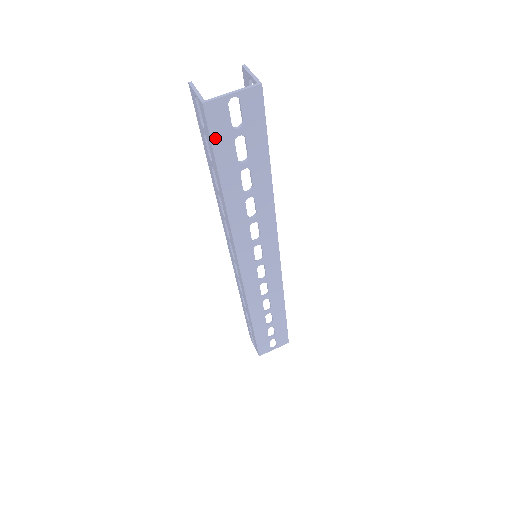
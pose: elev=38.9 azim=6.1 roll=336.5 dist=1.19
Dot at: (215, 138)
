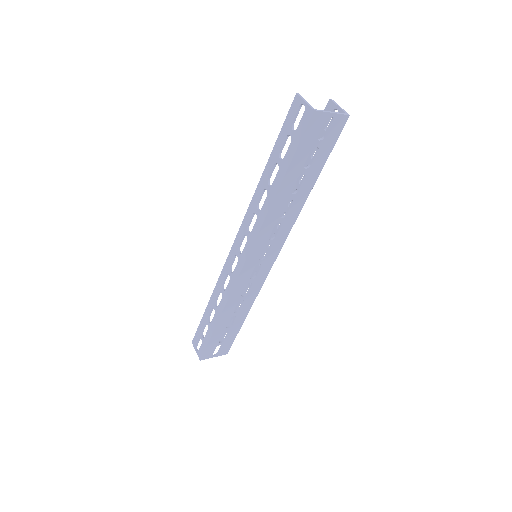
Dot at: (304, 140)
